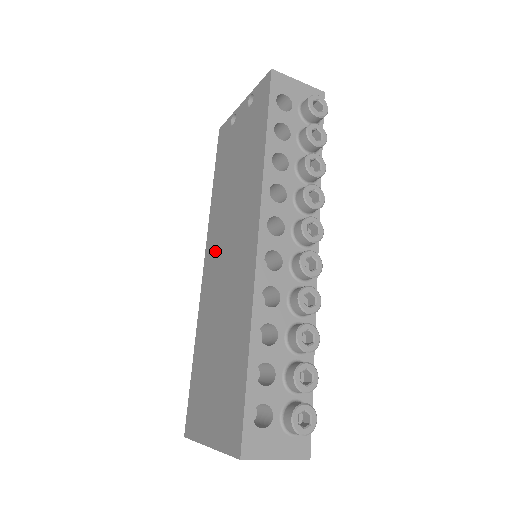
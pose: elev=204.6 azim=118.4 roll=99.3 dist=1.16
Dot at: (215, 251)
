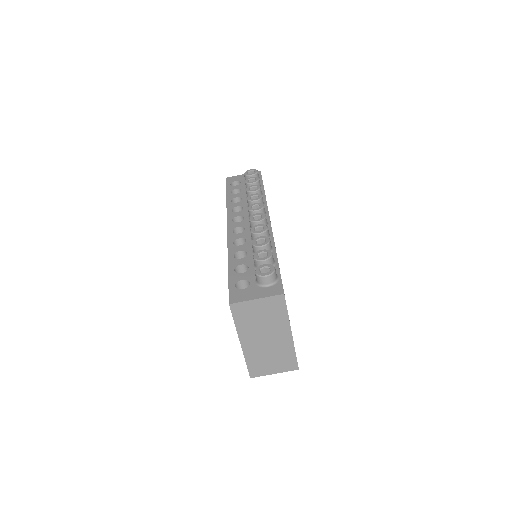
Dot at: occluded
